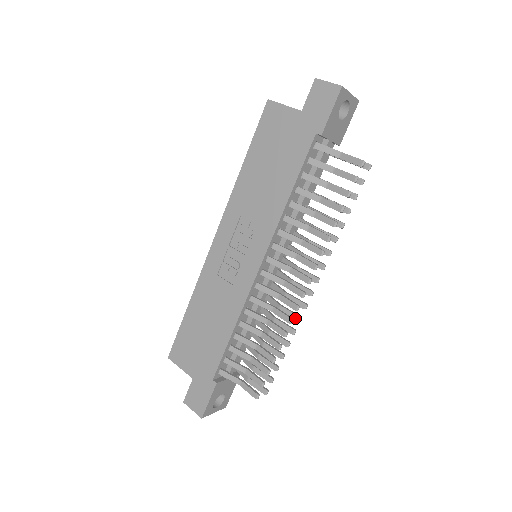
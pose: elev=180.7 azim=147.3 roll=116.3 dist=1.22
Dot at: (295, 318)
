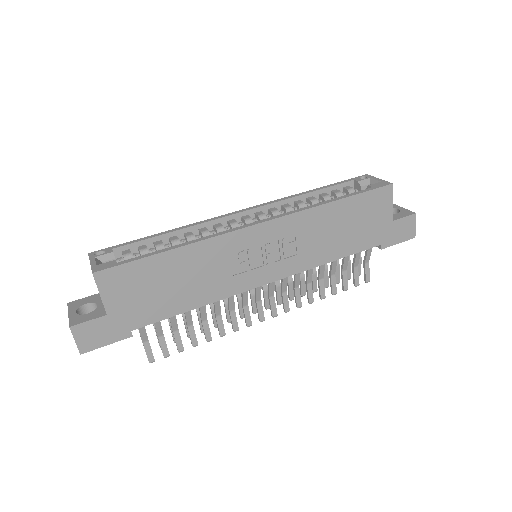
Dot at: (230, 319)
